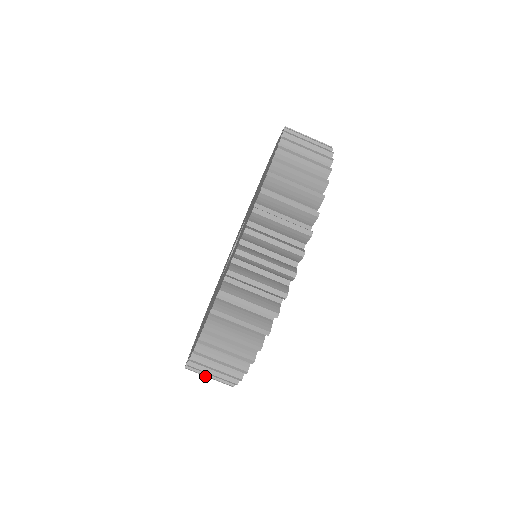
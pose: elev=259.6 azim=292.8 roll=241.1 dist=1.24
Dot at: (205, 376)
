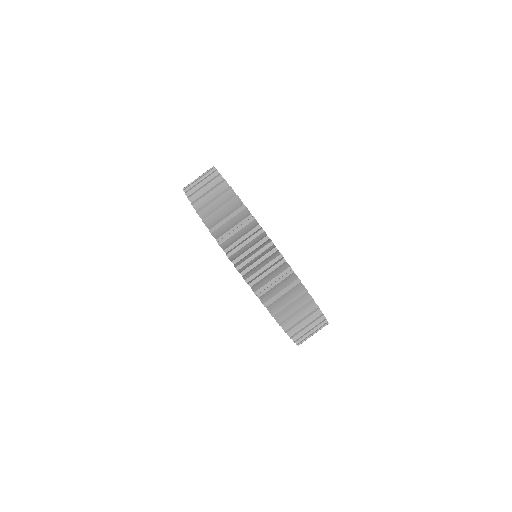
Dot at: (299, 321)
